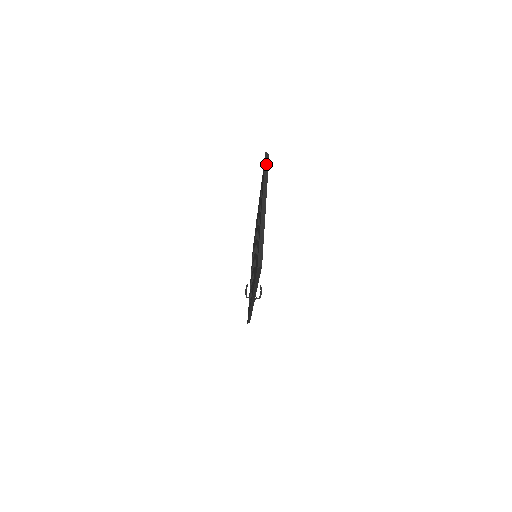
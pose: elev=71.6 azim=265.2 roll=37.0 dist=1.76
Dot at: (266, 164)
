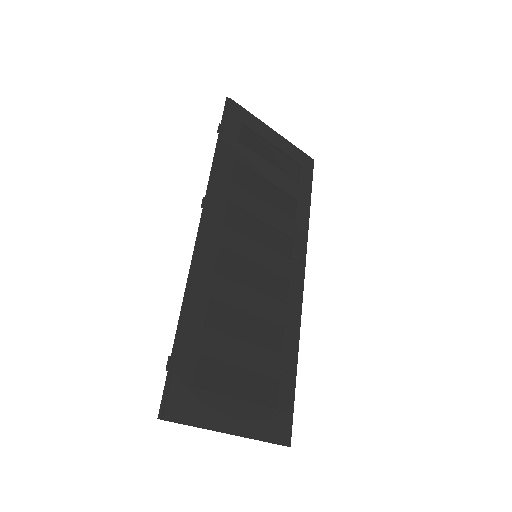
Dot at: occluded
